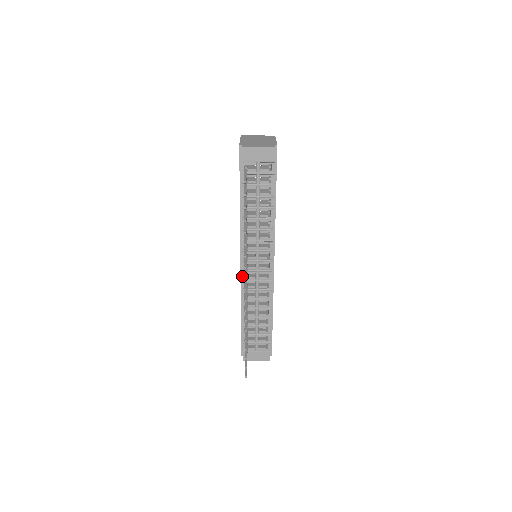
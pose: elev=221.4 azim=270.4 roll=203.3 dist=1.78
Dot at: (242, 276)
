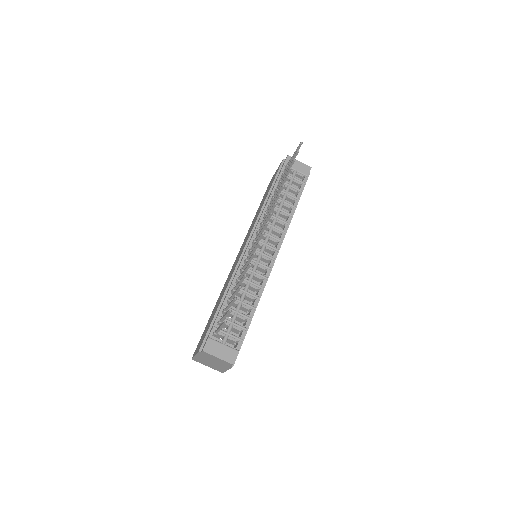
Dot at: (245, 252)
